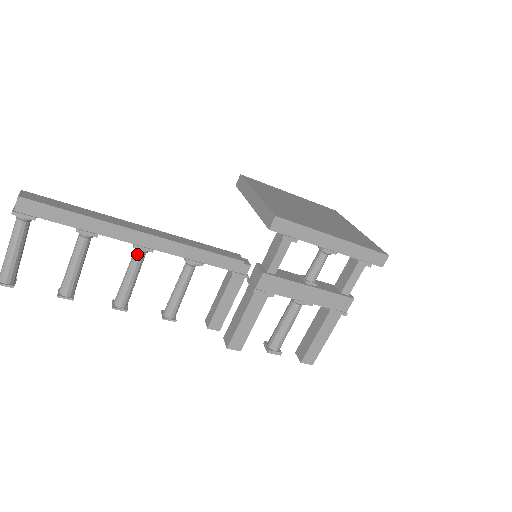
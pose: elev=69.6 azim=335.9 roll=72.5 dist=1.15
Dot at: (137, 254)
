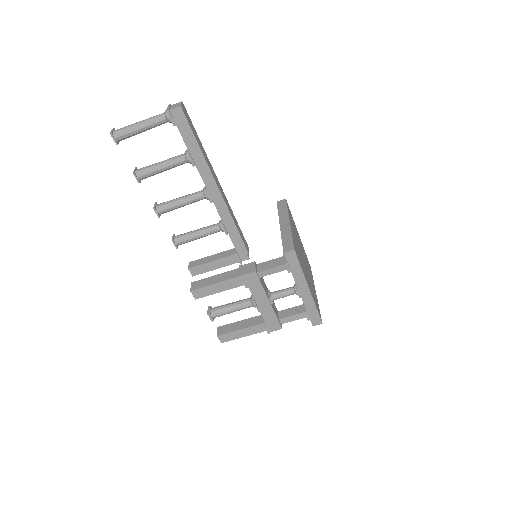
Dot at: (201, 195)
